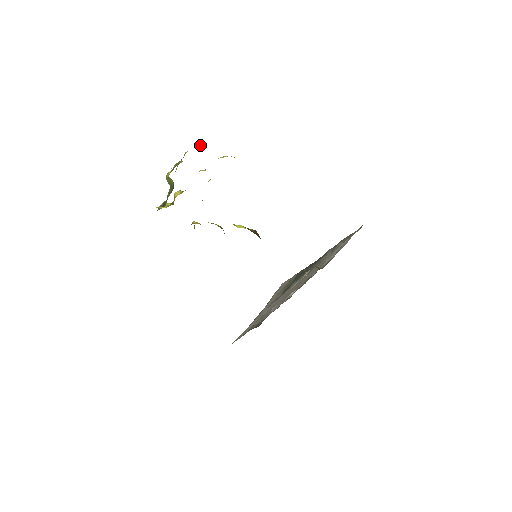
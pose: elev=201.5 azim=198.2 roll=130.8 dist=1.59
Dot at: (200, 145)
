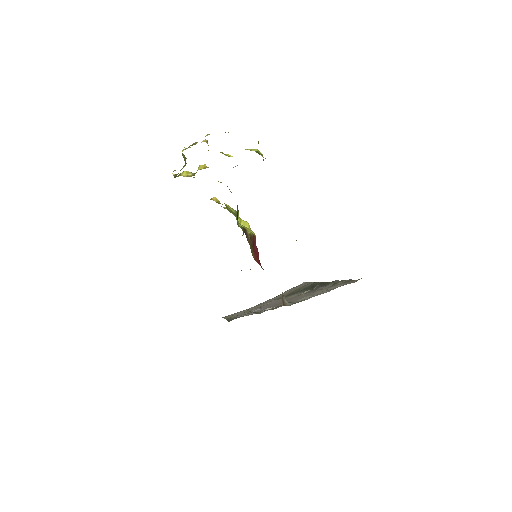
Dot at: (225, 132)
